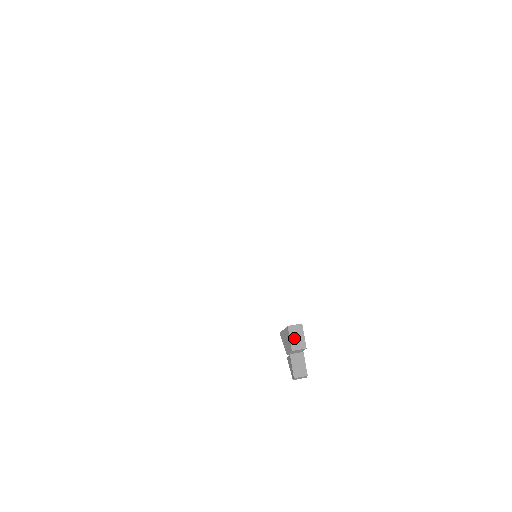
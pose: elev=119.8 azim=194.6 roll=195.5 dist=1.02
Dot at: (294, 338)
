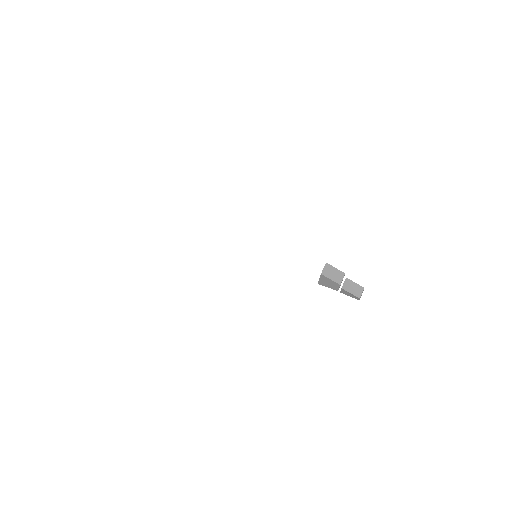
Dot at: (332, 276)
